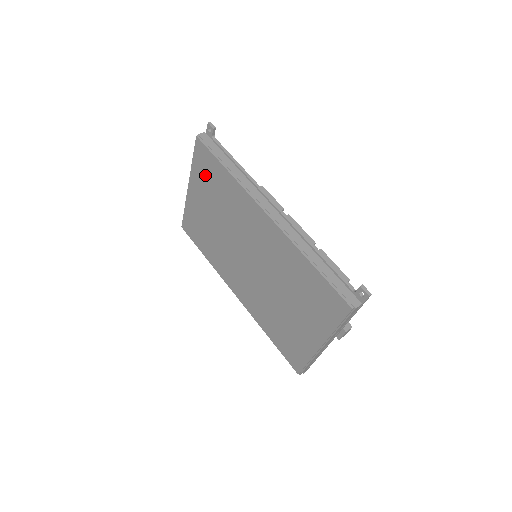
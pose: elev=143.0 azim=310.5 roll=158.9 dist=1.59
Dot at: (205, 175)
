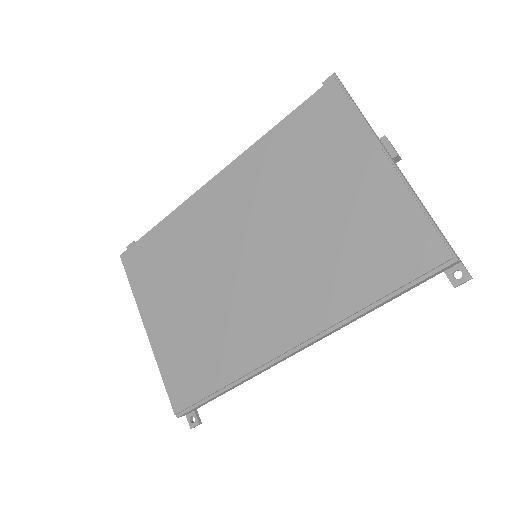
Dot at: (149, 273)
